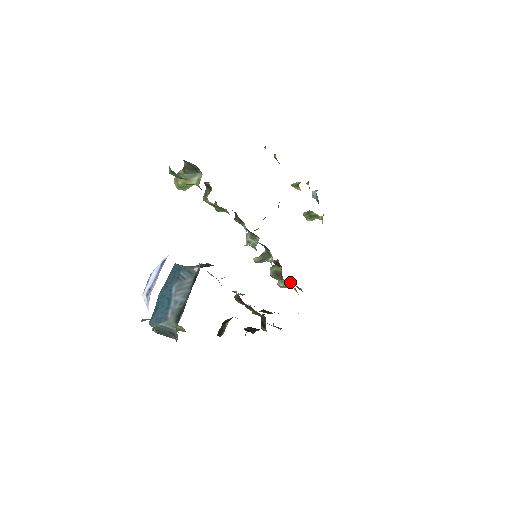
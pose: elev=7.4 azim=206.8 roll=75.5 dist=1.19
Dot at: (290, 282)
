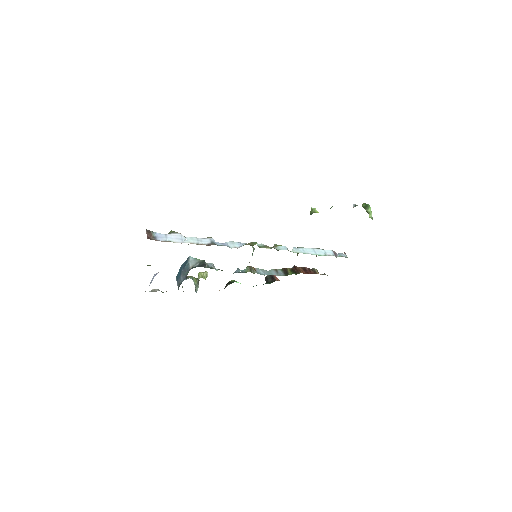
Dot at: occluded
